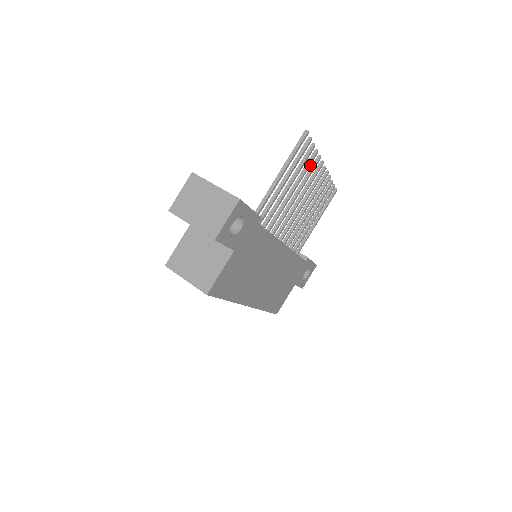
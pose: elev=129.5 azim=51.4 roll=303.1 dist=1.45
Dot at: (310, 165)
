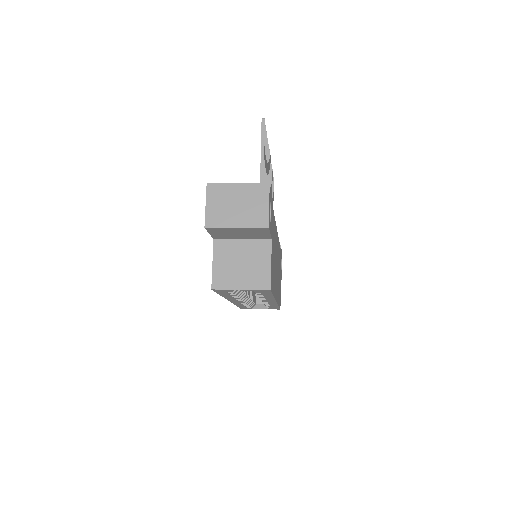
Dot at: (267, 153)
